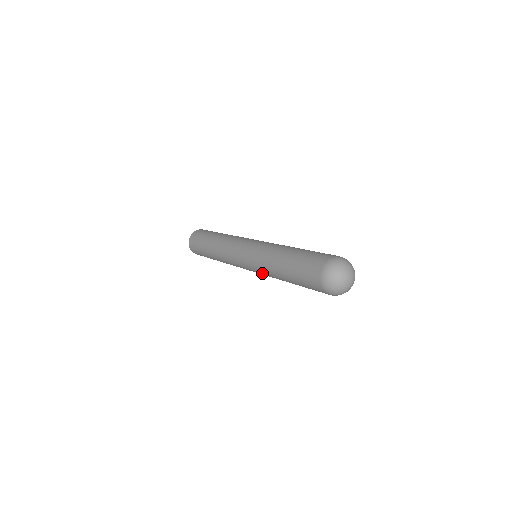
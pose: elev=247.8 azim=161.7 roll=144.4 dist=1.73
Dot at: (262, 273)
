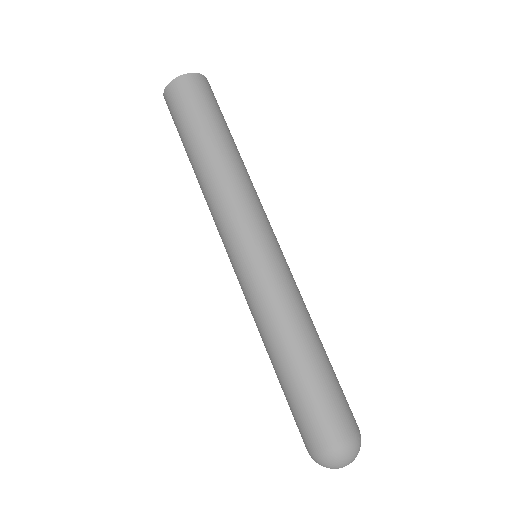
Dot at: (248, 305)
